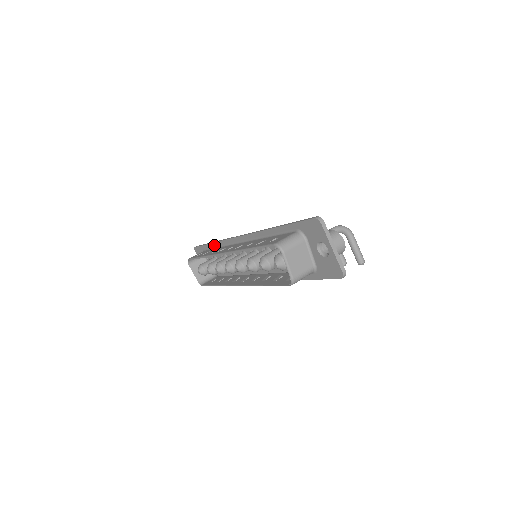
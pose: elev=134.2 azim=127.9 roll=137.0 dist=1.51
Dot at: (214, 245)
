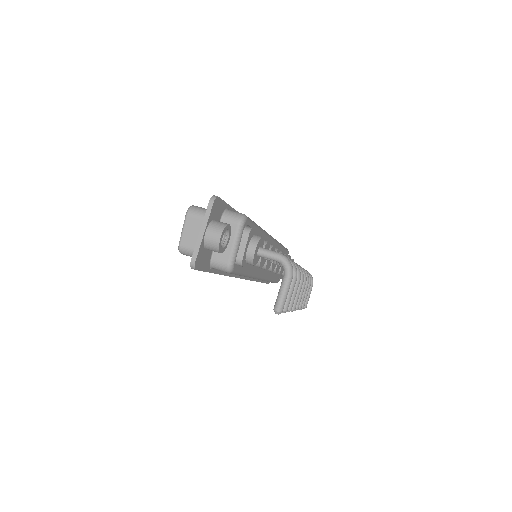
Dot at: occluded
